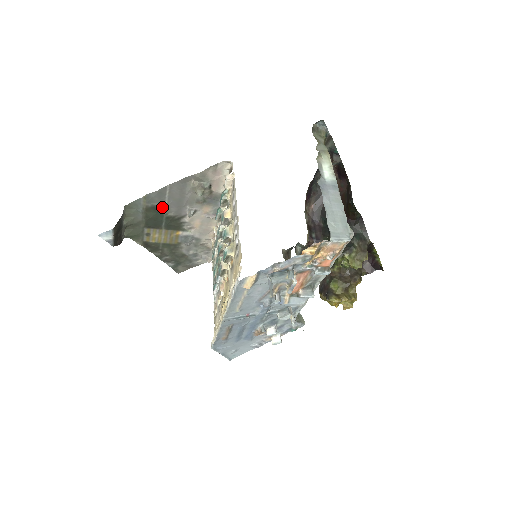
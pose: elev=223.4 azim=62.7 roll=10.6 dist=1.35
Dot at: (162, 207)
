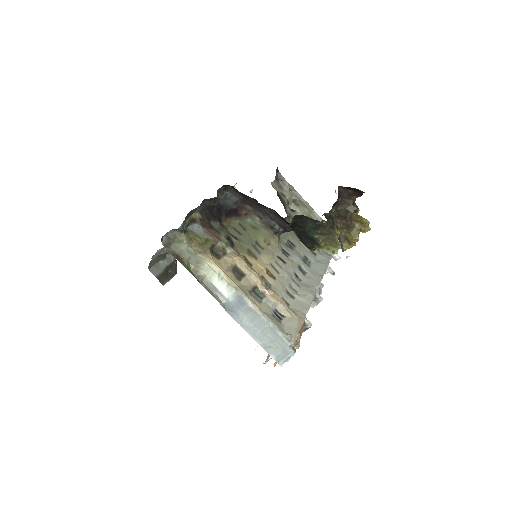
Dot at: occluded
